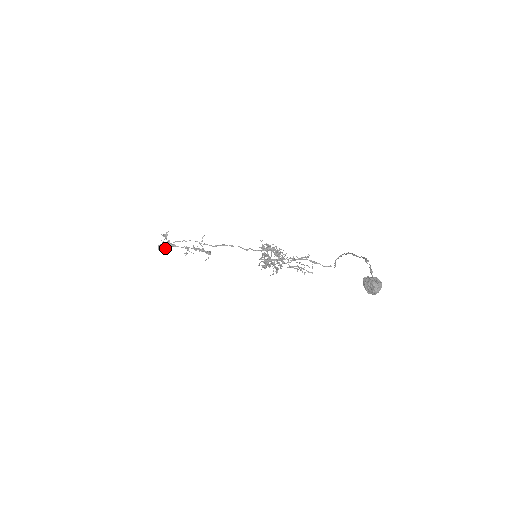
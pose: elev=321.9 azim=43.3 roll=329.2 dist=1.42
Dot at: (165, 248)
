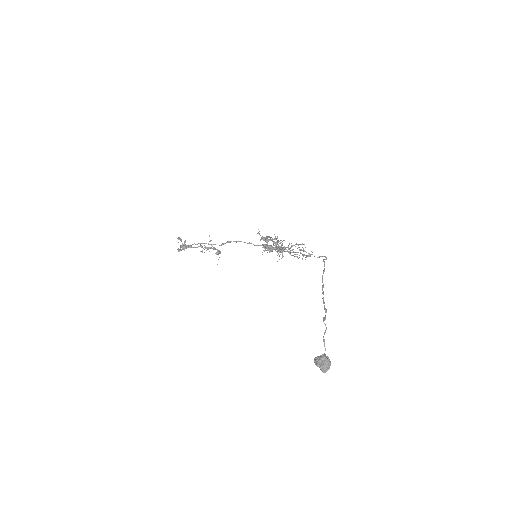
Dot at: (184, 249)
